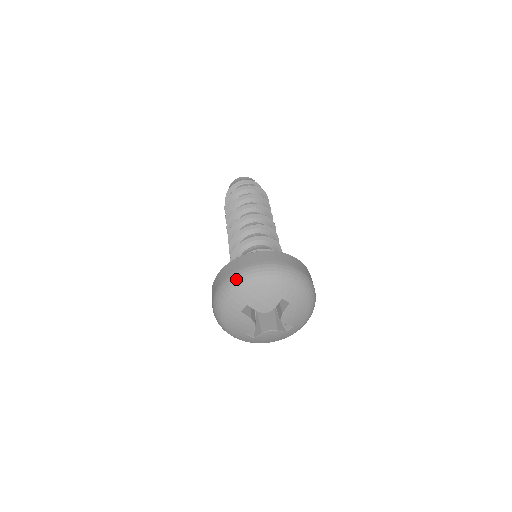
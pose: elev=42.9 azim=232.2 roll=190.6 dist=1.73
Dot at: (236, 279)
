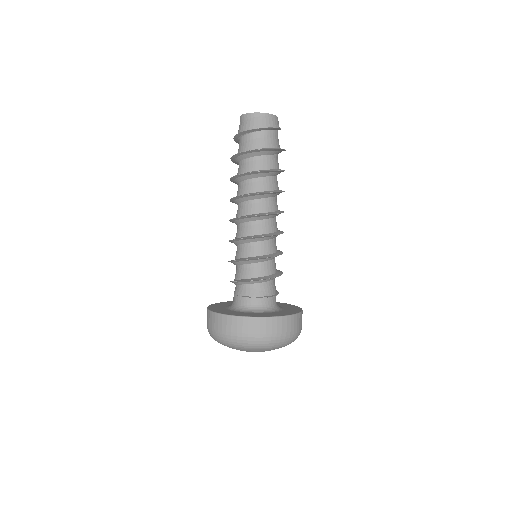
Dot at: (213, 336)
